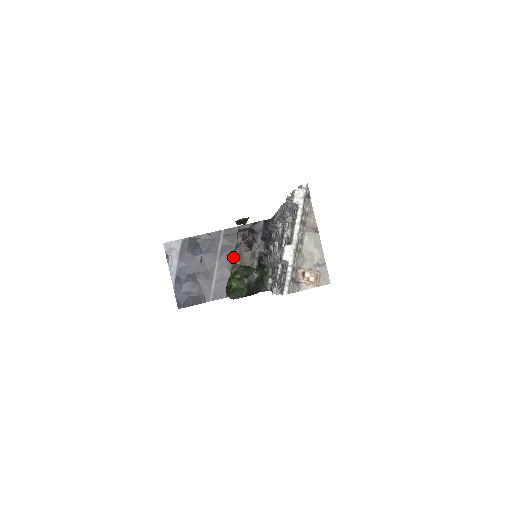
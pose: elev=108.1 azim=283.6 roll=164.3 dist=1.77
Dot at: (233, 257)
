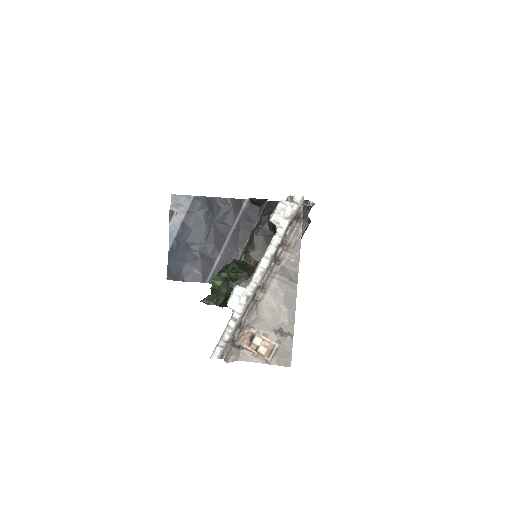
Dot at: (249, 238)
